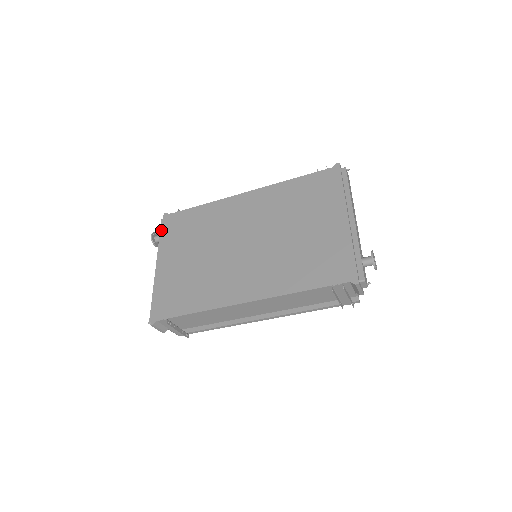
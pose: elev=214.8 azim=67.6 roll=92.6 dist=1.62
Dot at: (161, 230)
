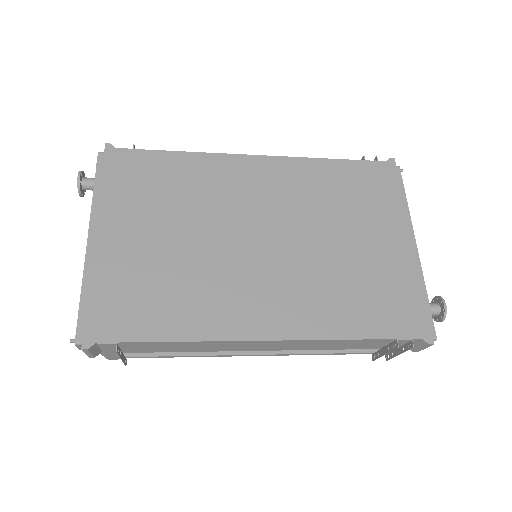
Dot at: (98, 171)
